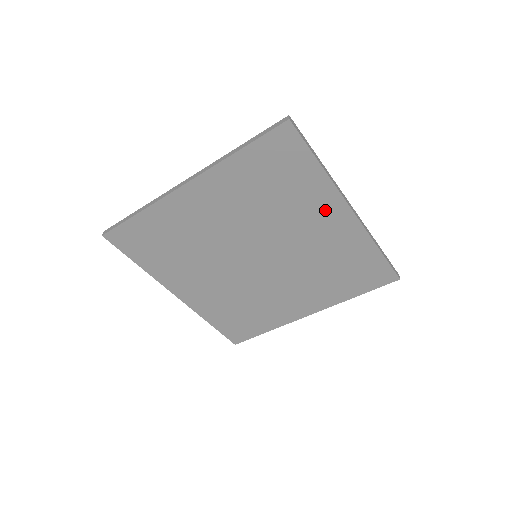
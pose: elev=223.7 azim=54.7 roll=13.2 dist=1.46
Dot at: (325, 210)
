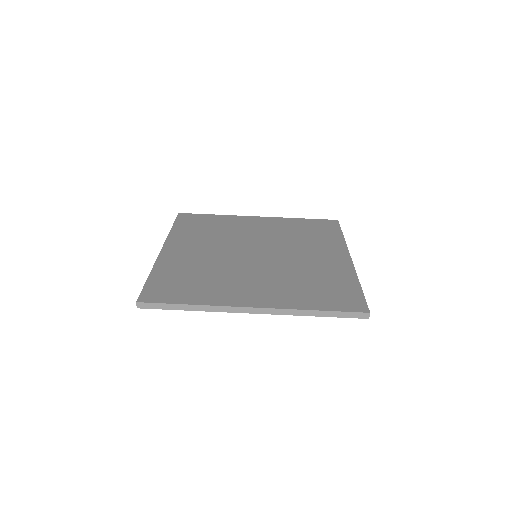
Dot at: (331, 251)
